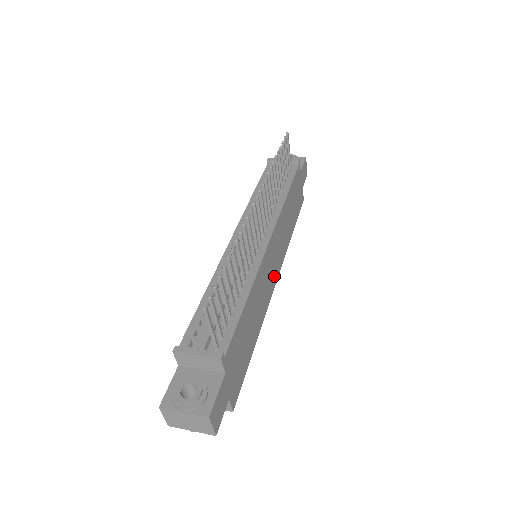
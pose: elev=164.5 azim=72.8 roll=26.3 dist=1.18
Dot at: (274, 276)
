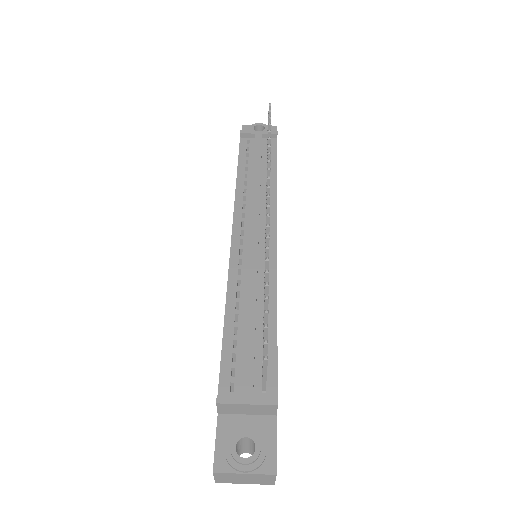
Dot at: occluded
